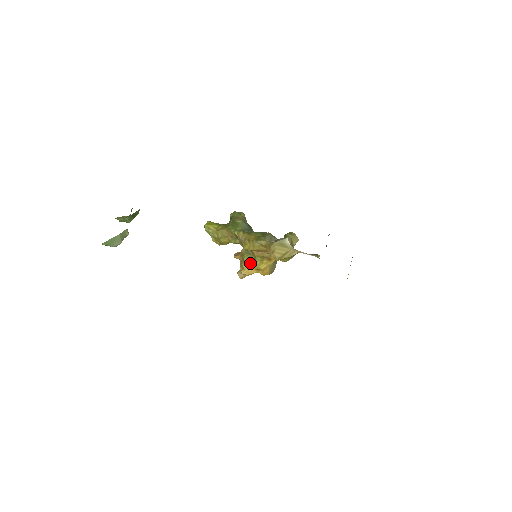
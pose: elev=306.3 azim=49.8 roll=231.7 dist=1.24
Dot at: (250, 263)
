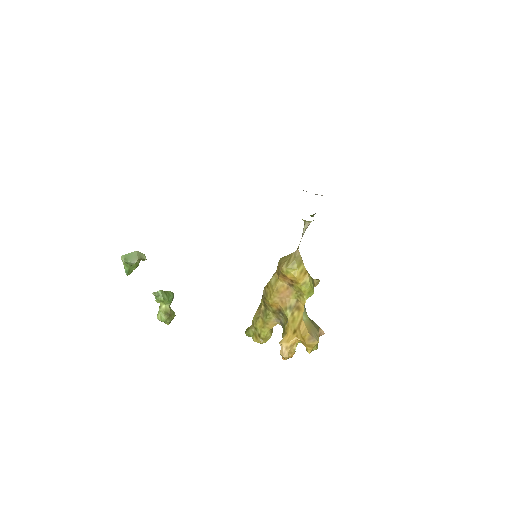
Dot at: (285, 328)
